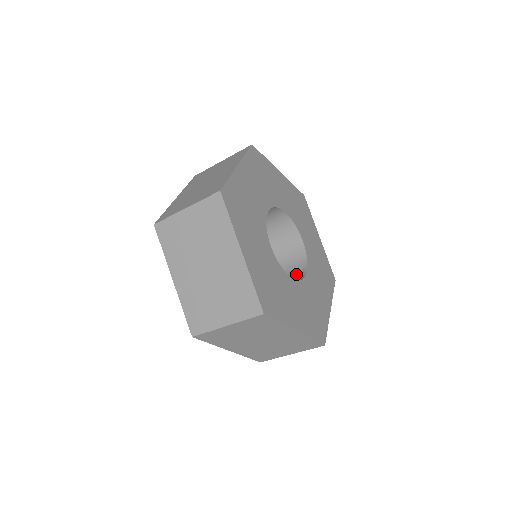
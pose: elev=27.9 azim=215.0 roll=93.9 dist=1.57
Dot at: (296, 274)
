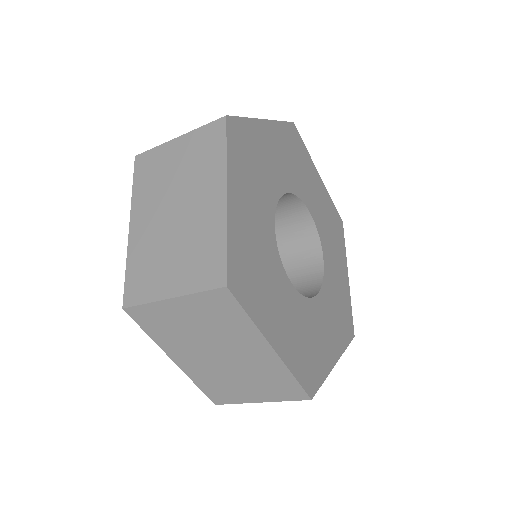
Dot at: (308, 260)
